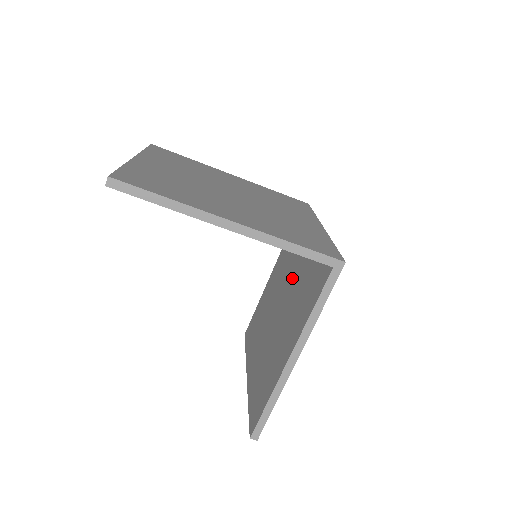
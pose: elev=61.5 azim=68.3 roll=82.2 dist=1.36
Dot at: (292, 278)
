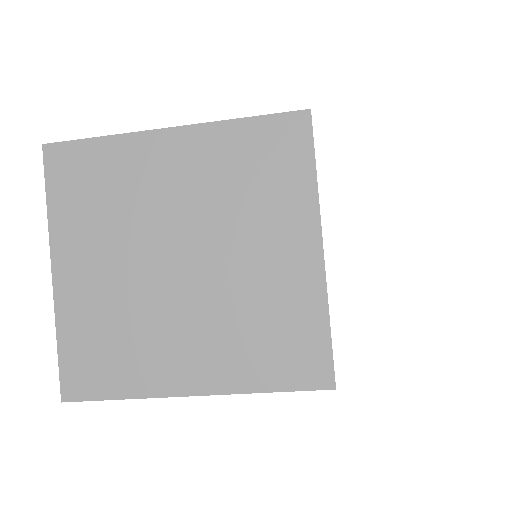
Dot at: occluded
